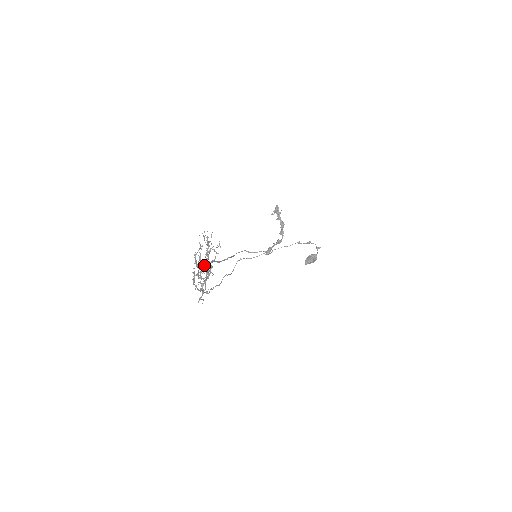
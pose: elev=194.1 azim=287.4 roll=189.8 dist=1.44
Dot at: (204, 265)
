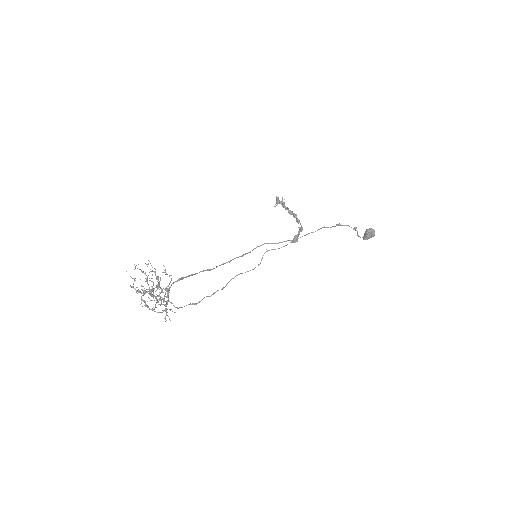
Dot at: (148, 293)
